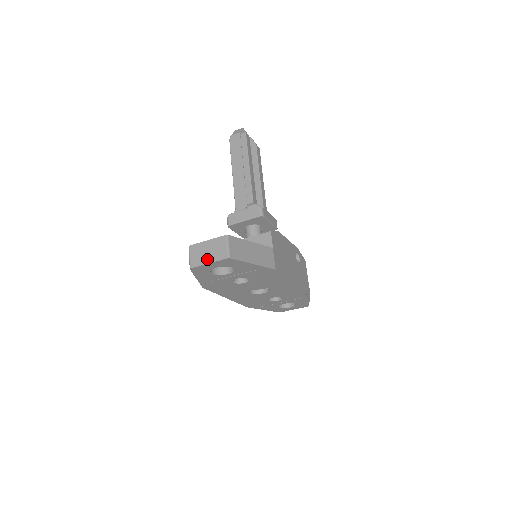
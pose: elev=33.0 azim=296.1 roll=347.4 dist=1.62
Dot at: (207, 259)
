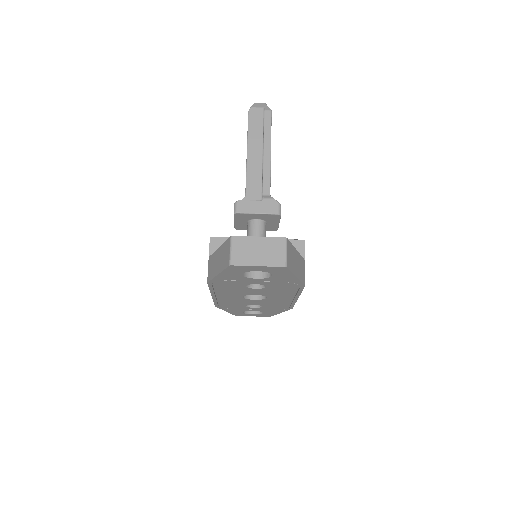
Dot at: (256, 260)
